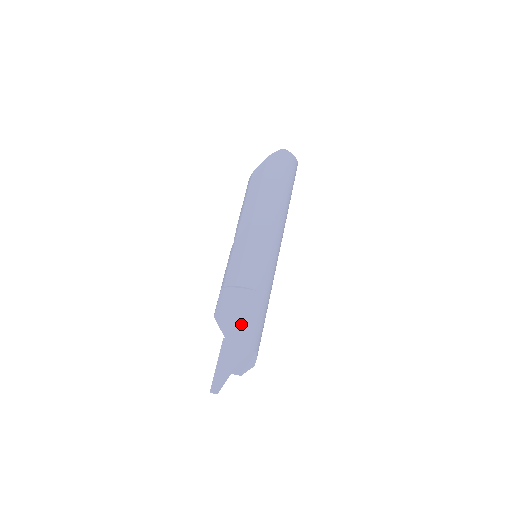
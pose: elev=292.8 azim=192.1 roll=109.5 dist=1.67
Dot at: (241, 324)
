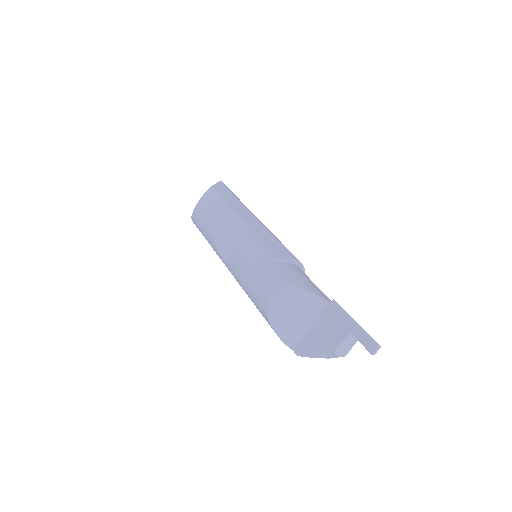
Dot at: occluded
